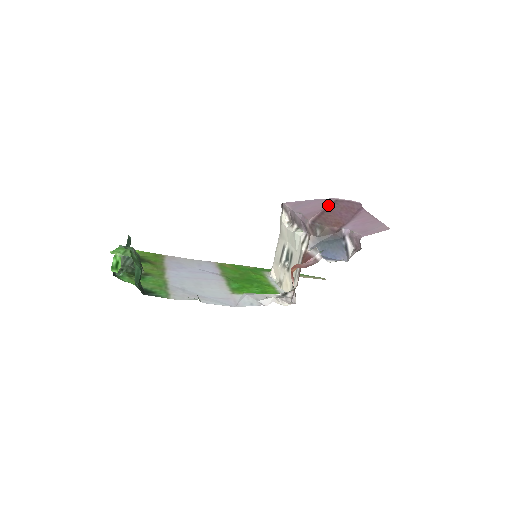
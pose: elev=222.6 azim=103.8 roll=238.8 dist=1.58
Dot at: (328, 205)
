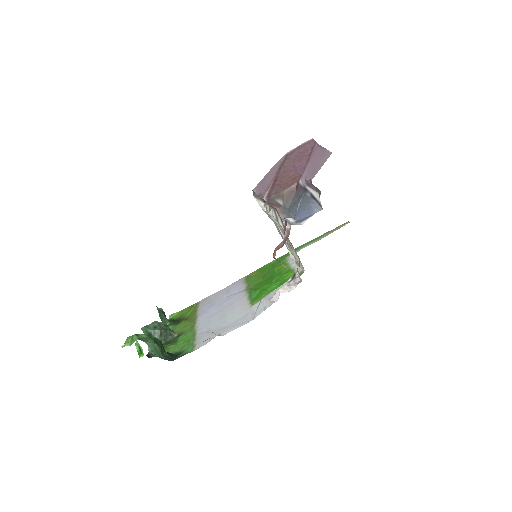
Dot at: (279, 167)
